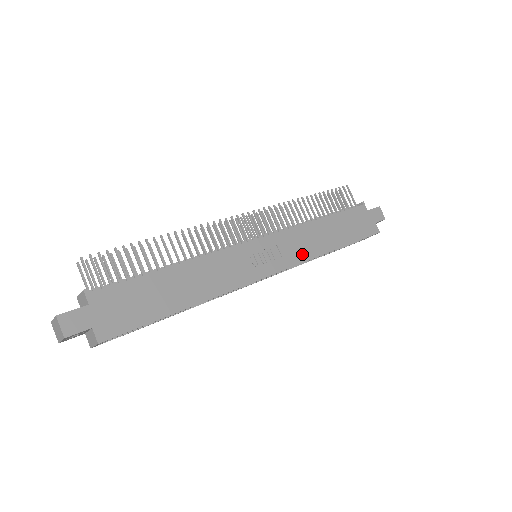
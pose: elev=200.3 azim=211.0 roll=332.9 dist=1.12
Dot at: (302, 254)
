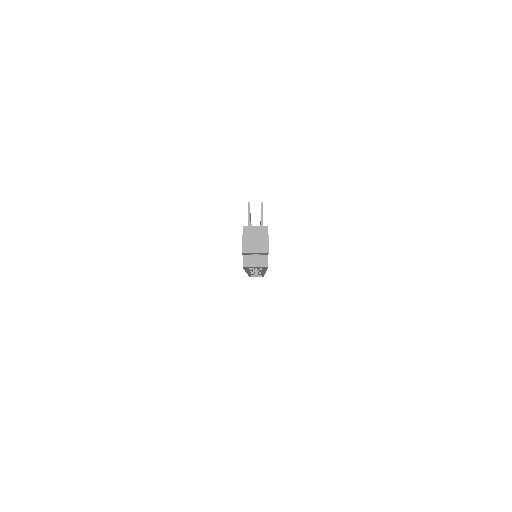
Dot at: occluded
